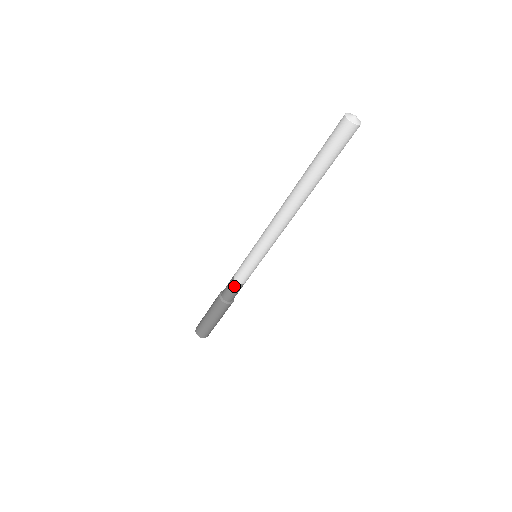
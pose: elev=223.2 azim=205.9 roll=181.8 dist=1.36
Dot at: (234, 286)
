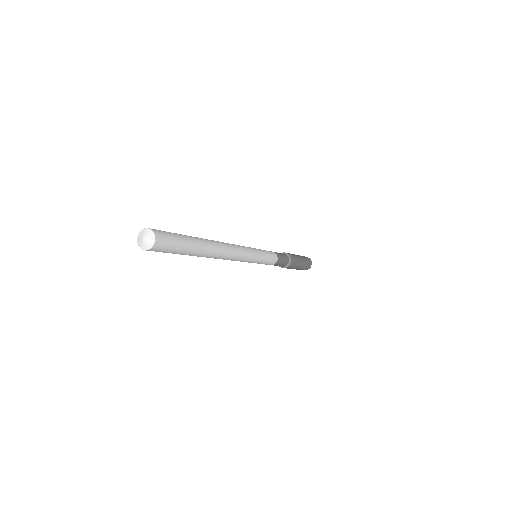
Dot at: occluded
